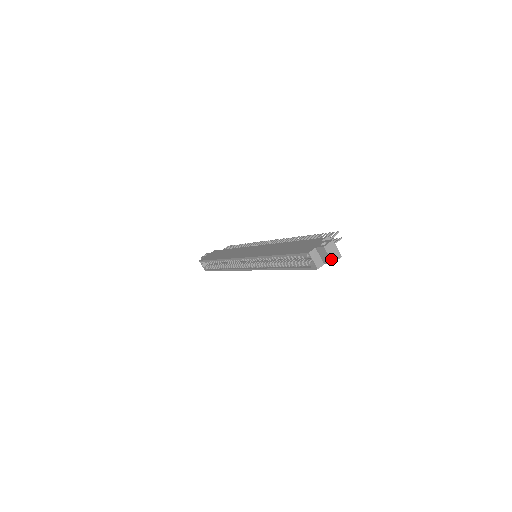
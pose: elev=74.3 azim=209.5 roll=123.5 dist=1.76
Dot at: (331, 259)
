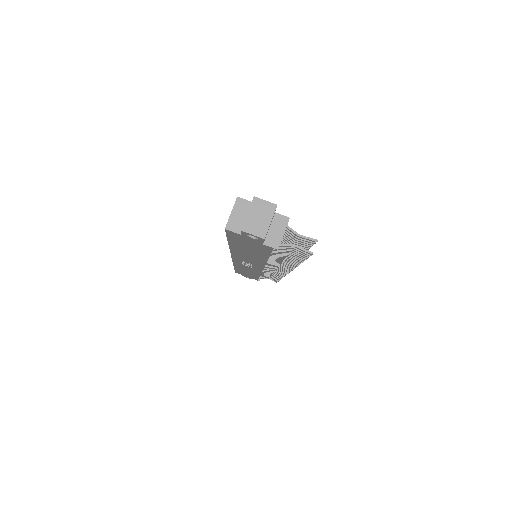
Dot at: (245, 222)
